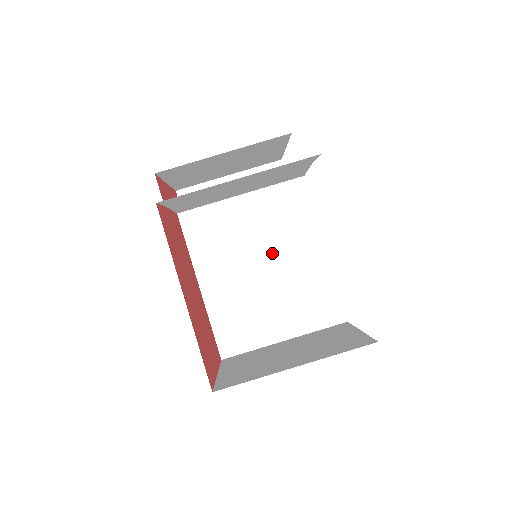
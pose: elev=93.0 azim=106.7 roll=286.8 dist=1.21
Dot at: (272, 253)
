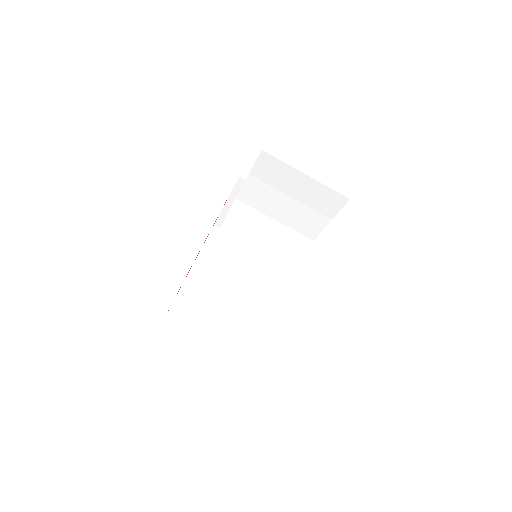
Dot at: (270, 256)
